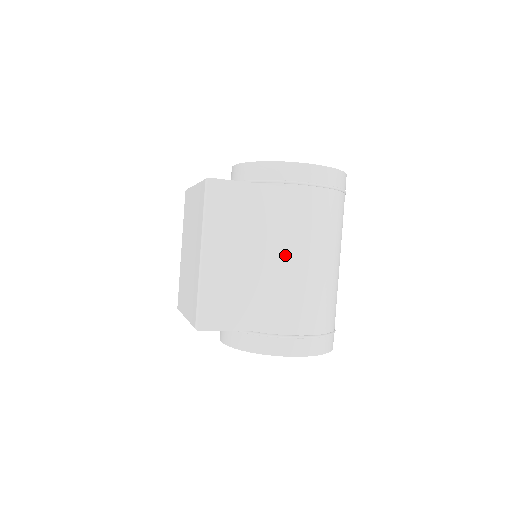
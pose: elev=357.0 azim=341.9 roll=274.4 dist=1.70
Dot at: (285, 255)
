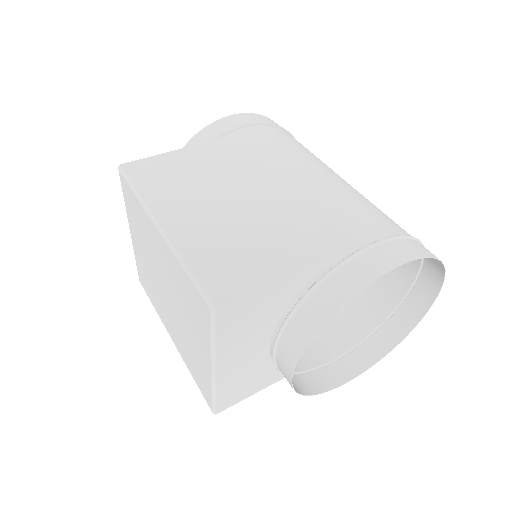
Dot at: (270, 185)
